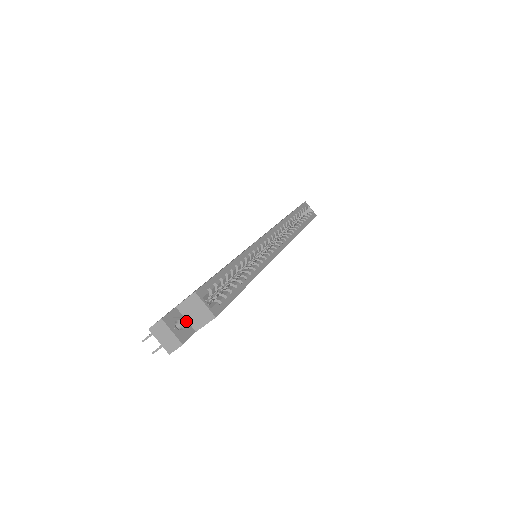
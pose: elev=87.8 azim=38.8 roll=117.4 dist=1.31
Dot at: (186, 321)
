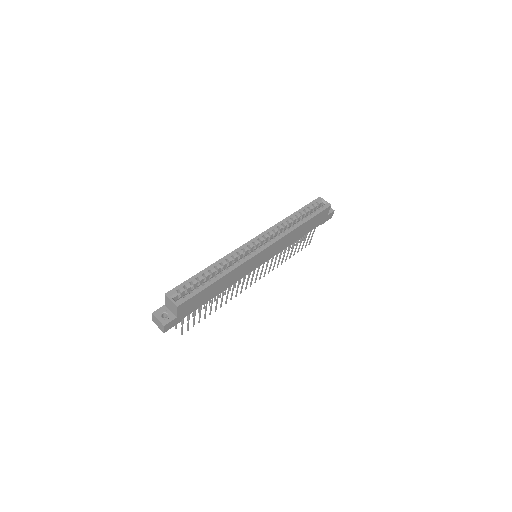
Dot at: (171, 312)
